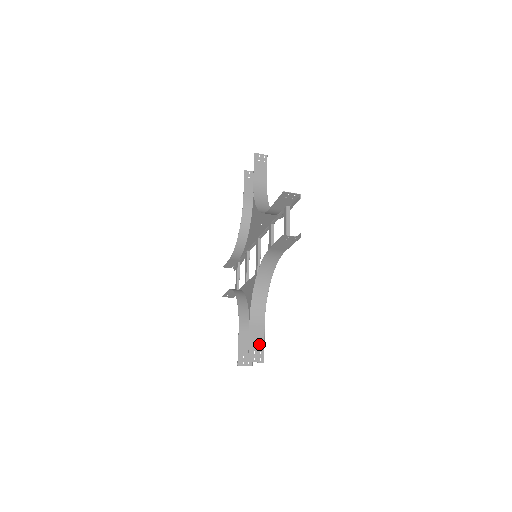
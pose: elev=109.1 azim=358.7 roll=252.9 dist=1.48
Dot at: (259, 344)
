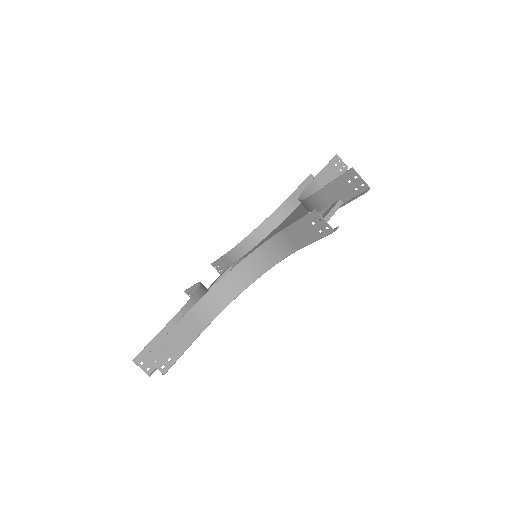
Dot at: (177, 347)
